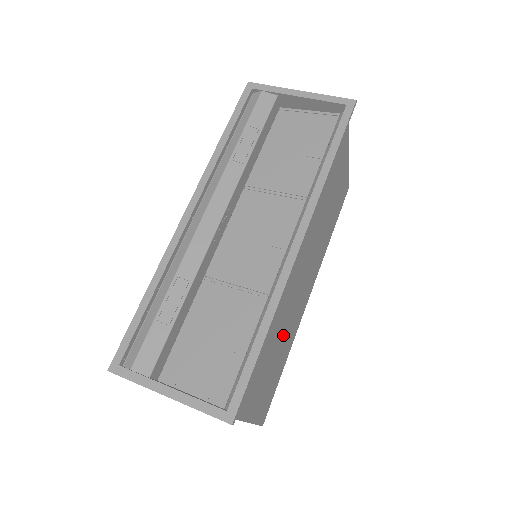
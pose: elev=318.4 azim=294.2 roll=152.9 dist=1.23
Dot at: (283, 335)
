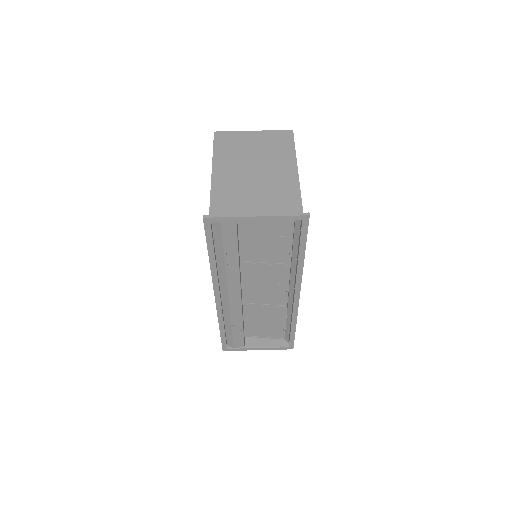
Dot at: occluded
